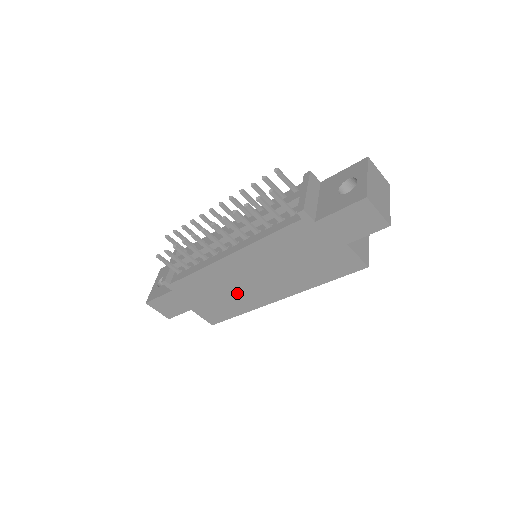
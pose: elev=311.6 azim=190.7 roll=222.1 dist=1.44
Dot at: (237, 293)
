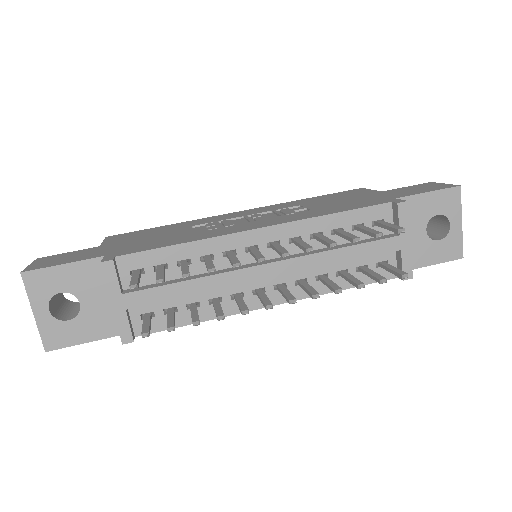
Dot at: occluded
